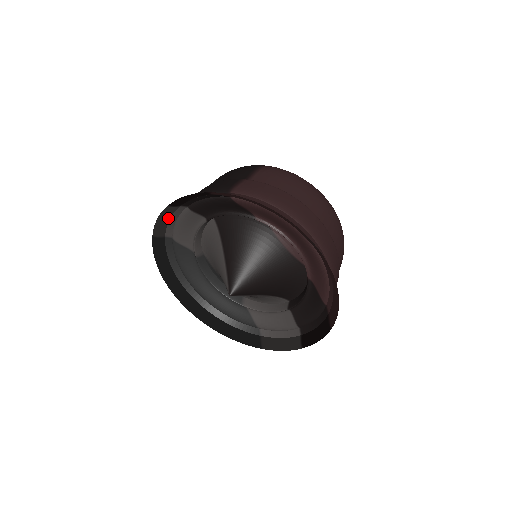
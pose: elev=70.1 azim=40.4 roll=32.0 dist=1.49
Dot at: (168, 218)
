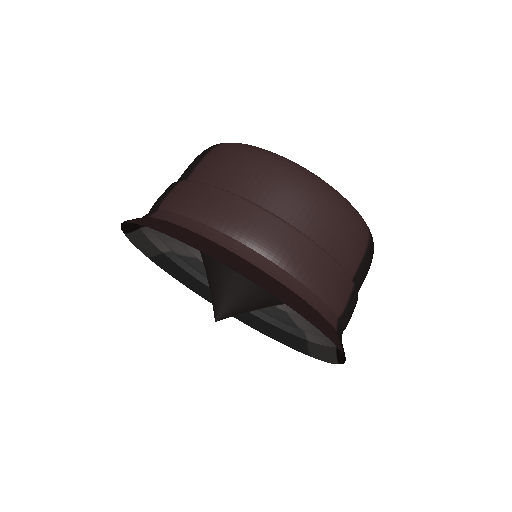
Dot at: (145, 239)
